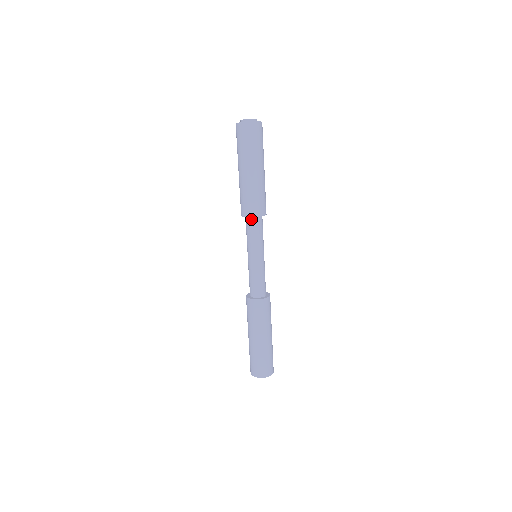
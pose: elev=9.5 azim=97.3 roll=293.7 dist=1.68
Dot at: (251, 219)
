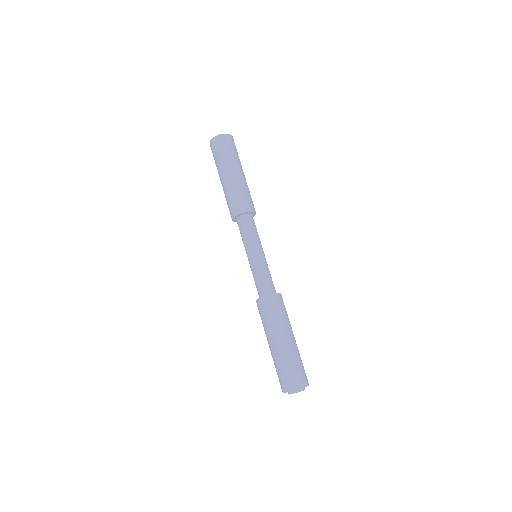
Dot at: (237, 221)
